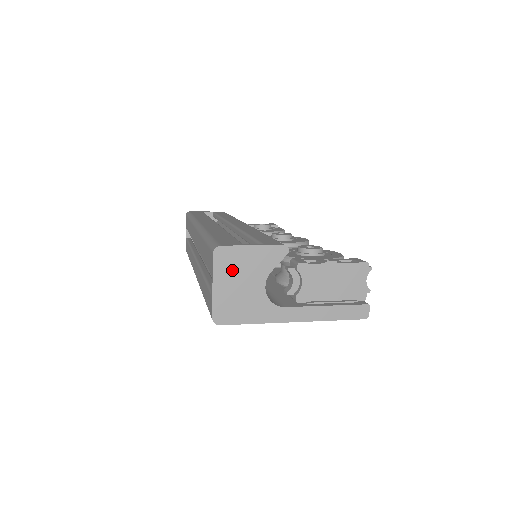
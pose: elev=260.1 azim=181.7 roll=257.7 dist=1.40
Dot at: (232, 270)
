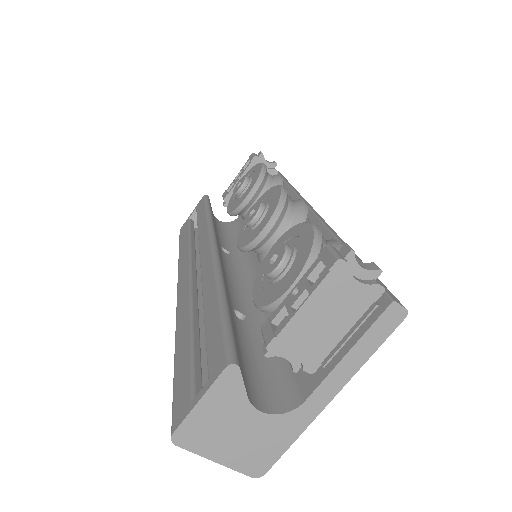
Dot at: (211, 436)
